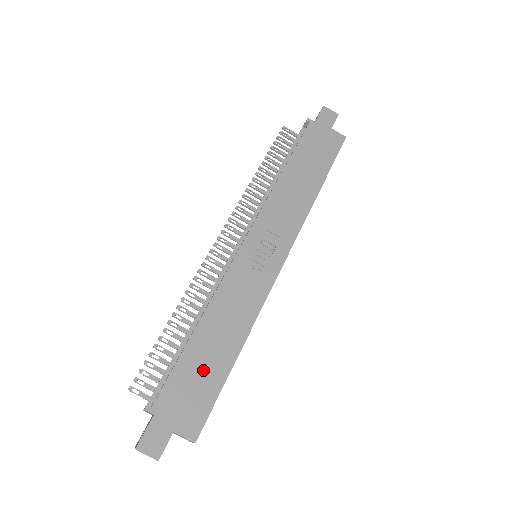
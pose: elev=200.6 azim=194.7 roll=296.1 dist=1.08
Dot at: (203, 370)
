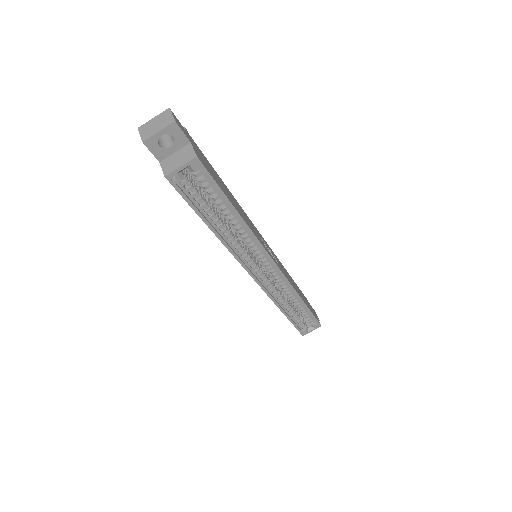
Dot at: (220, 182)
